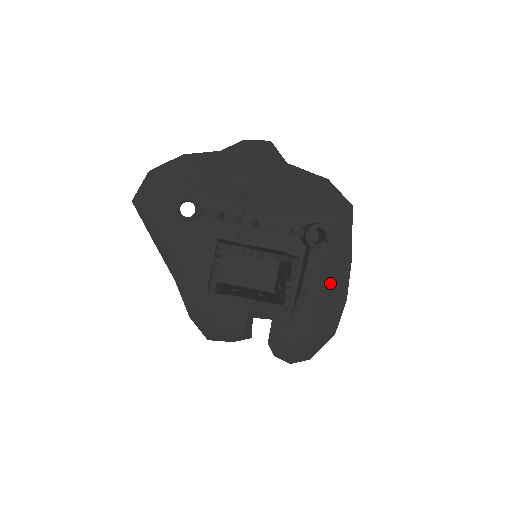
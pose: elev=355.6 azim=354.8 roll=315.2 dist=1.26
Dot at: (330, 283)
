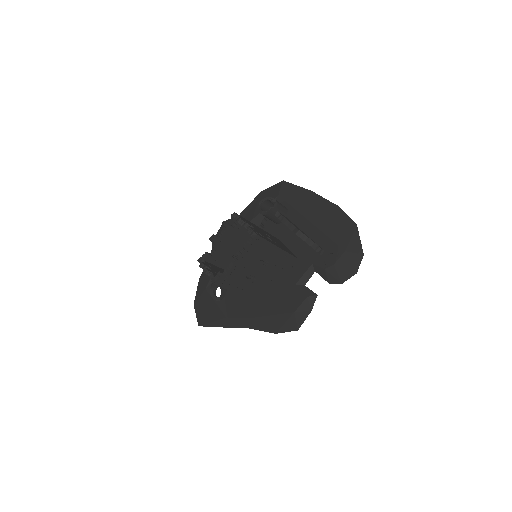
Dot at: (317, 214)
